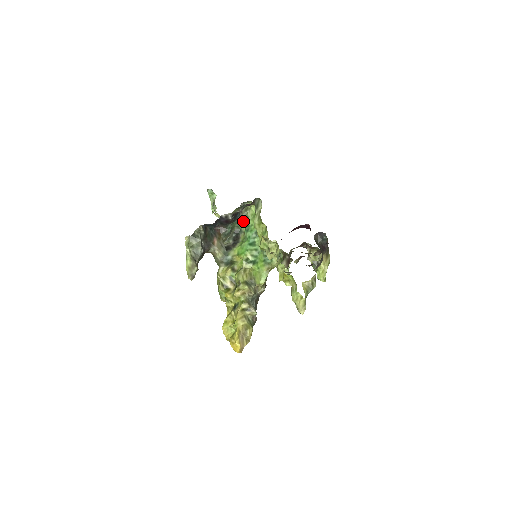
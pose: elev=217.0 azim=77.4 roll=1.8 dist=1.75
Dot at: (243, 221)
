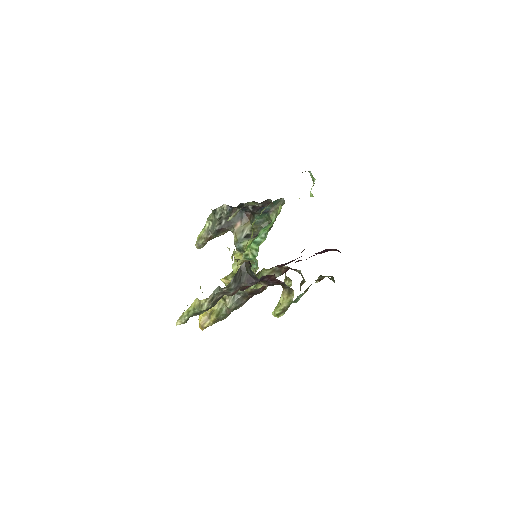
Dot at: (273, 217)
